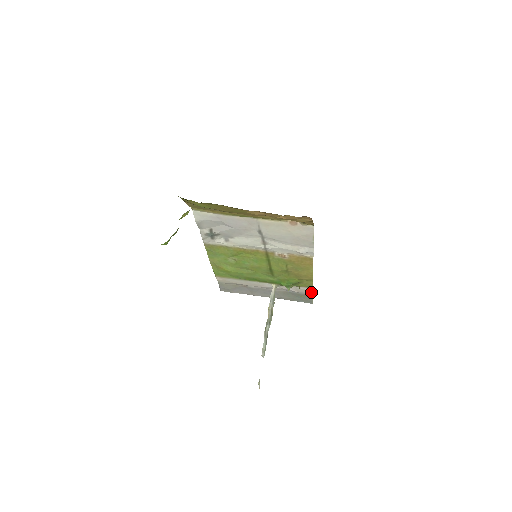
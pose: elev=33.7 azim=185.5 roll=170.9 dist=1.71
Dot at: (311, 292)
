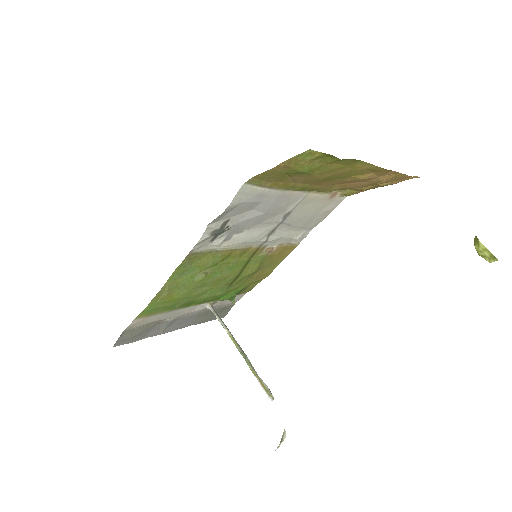
Dot at: (238, 300)
